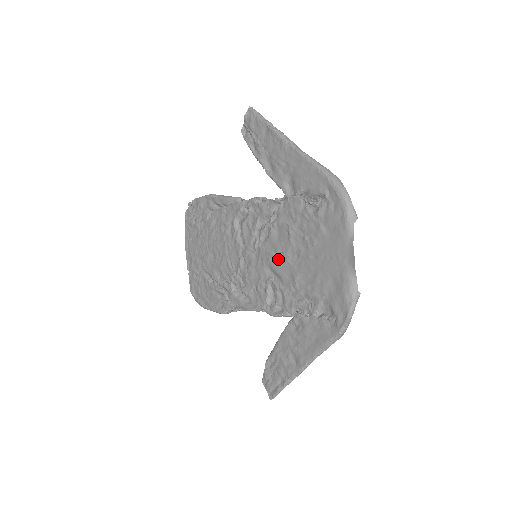
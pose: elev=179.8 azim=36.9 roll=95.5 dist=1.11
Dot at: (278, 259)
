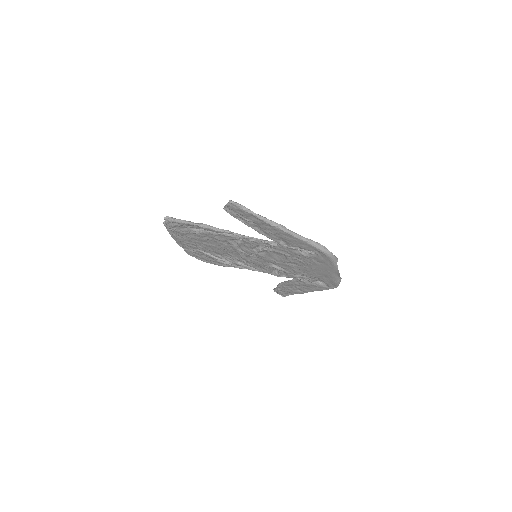
Dot at: (279, 263)
